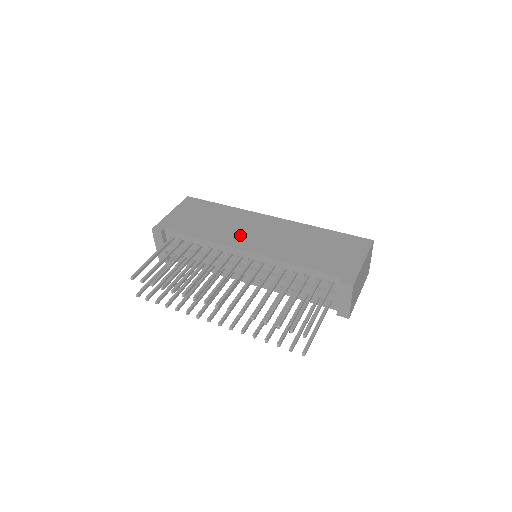
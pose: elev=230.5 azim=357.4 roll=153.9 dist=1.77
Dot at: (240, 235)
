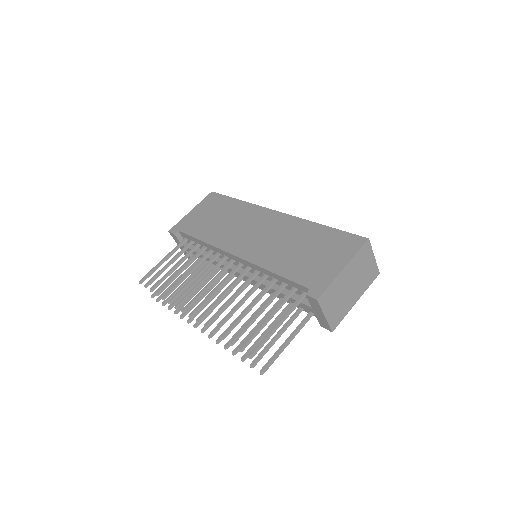
Dot at: (236, 236)
